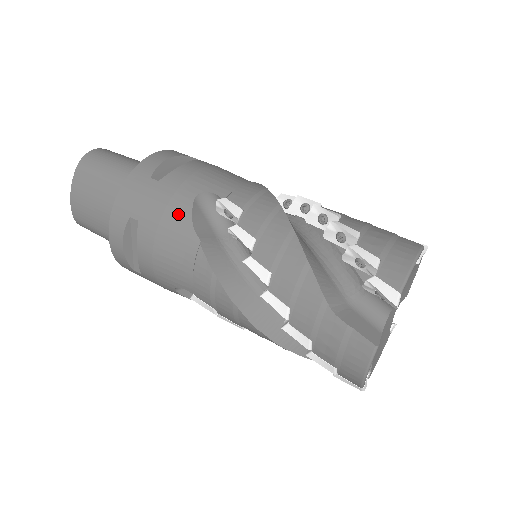
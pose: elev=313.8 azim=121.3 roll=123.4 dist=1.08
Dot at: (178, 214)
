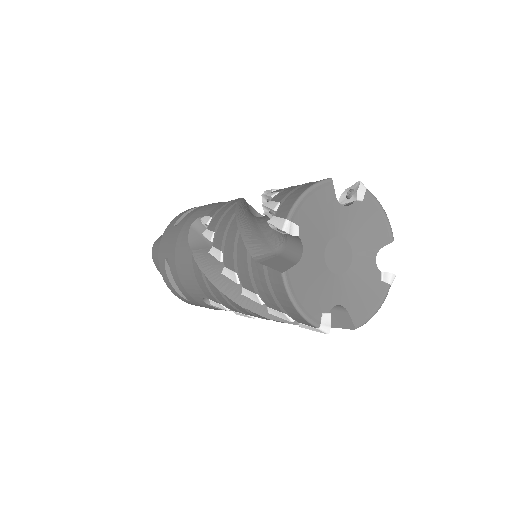
Dot at: occluded
